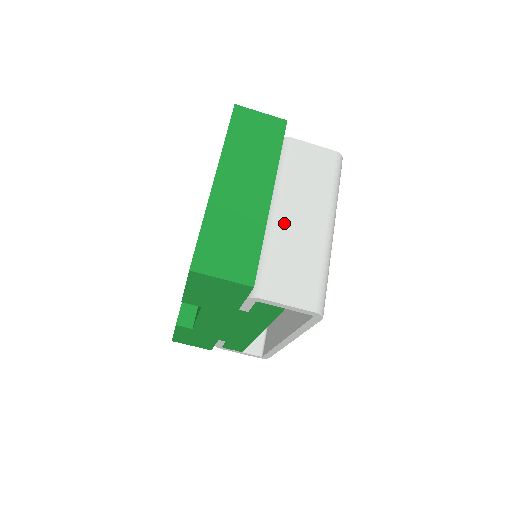
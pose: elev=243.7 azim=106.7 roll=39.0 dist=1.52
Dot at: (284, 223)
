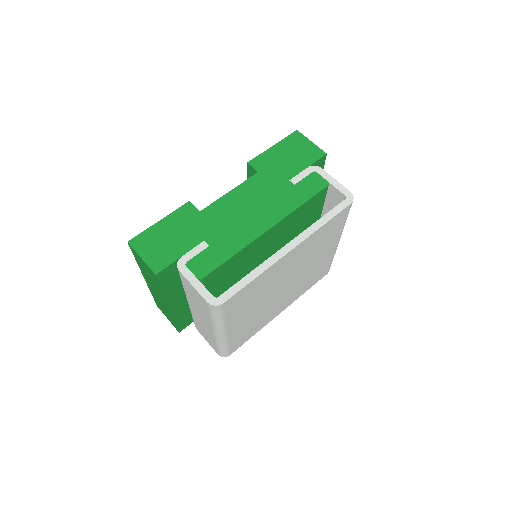
Dot at: occluded
